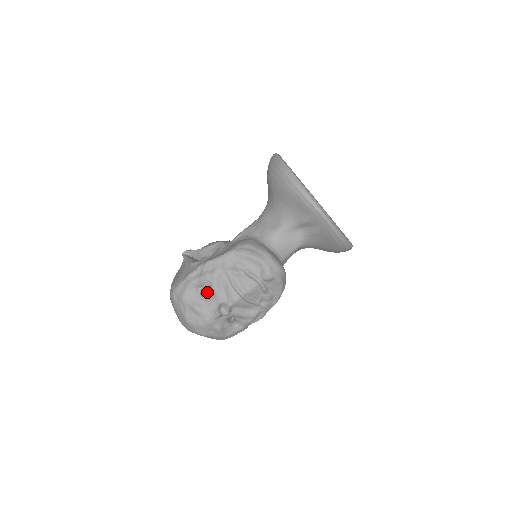
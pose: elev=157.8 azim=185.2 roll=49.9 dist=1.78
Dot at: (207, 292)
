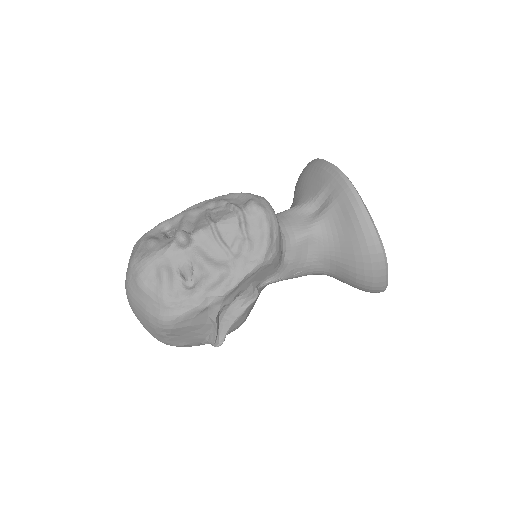
Dot at: occluded
